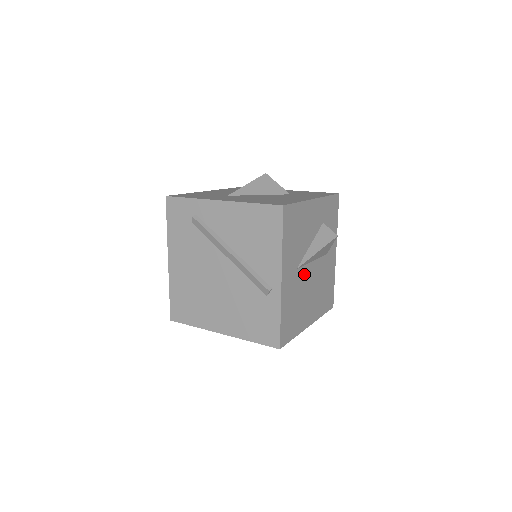
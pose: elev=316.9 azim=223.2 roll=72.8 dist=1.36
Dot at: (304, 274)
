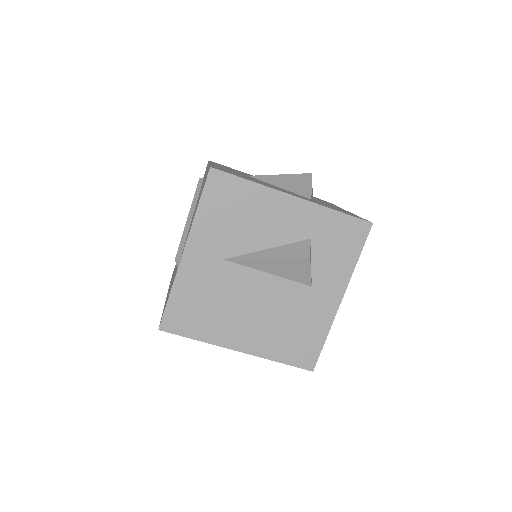
Dot at: (241, 277)
